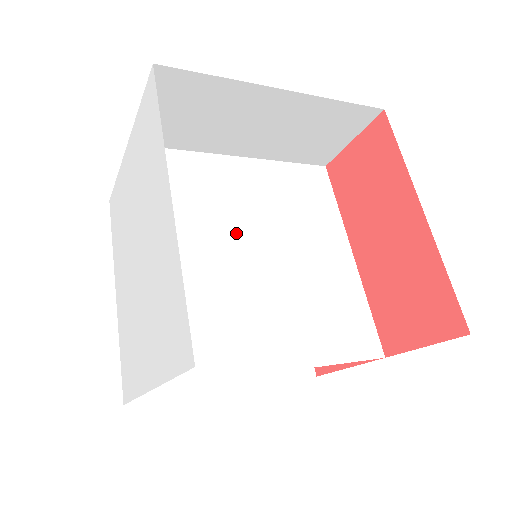
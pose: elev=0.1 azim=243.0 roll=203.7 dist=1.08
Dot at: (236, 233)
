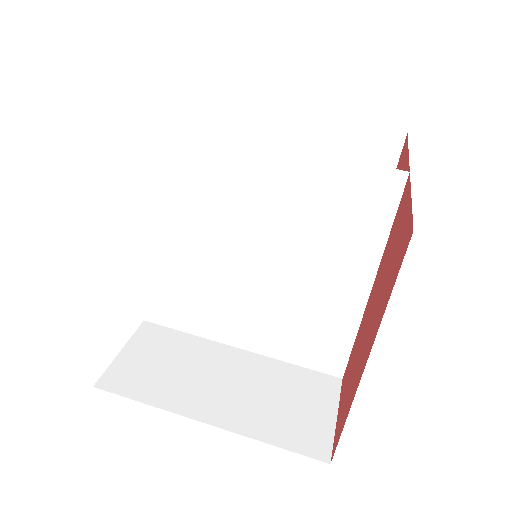
Dot at: (238, 235)
